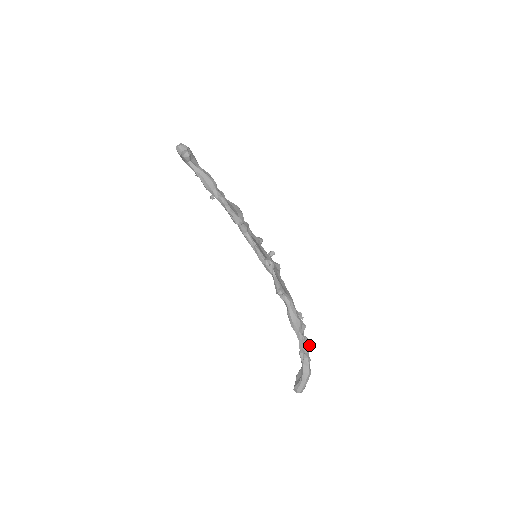
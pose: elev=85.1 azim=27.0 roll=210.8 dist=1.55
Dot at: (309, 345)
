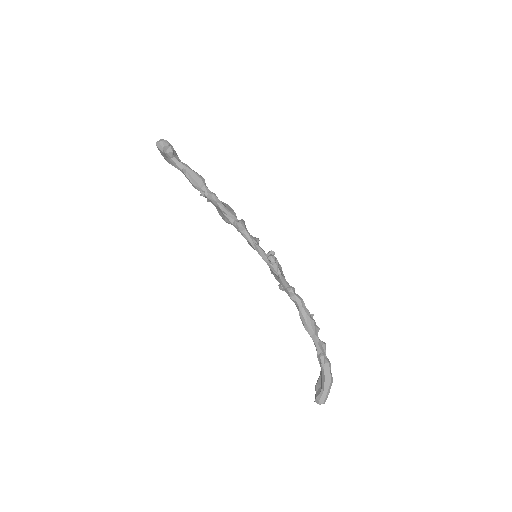
Dot at: (325, 349)
